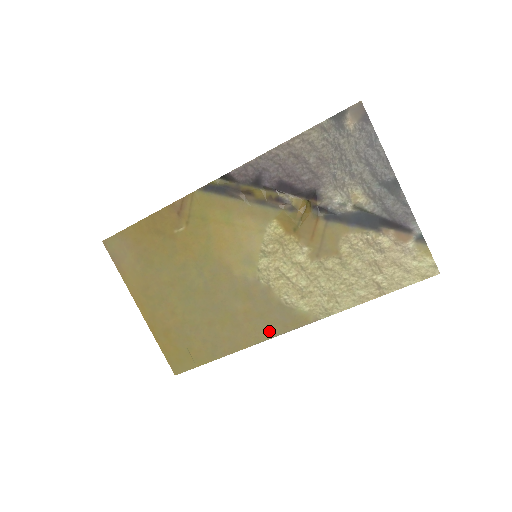
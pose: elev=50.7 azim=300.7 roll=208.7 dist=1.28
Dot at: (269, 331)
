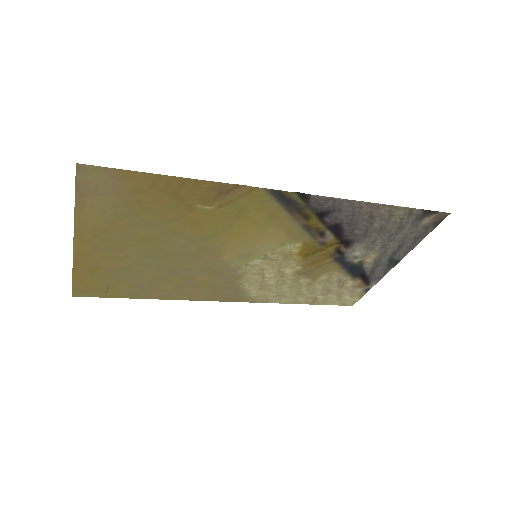
Dot at: (208, 297)
